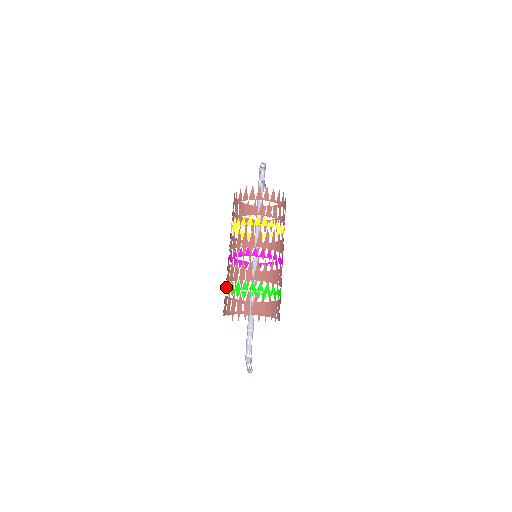
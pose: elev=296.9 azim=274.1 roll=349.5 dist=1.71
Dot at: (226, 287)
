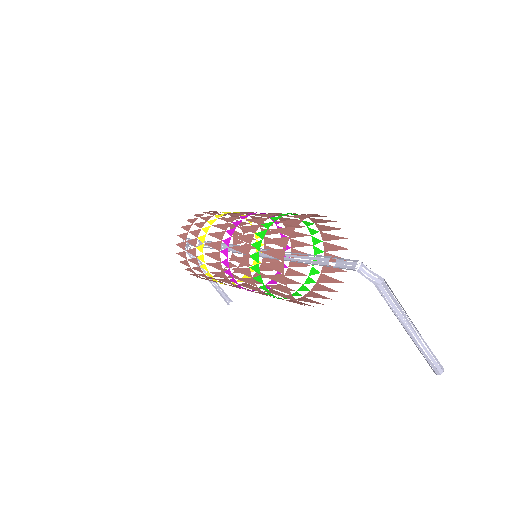
Dot at: (262, 292)
